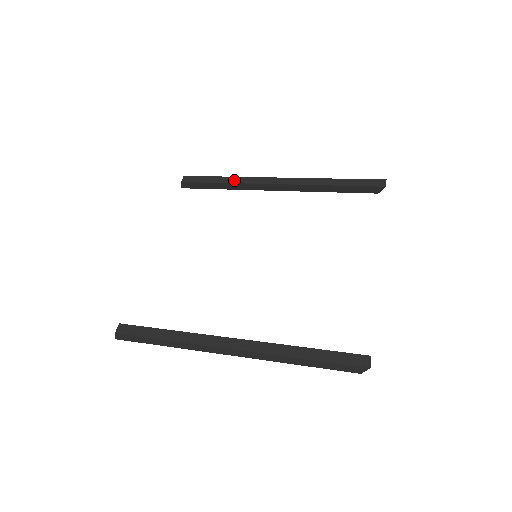
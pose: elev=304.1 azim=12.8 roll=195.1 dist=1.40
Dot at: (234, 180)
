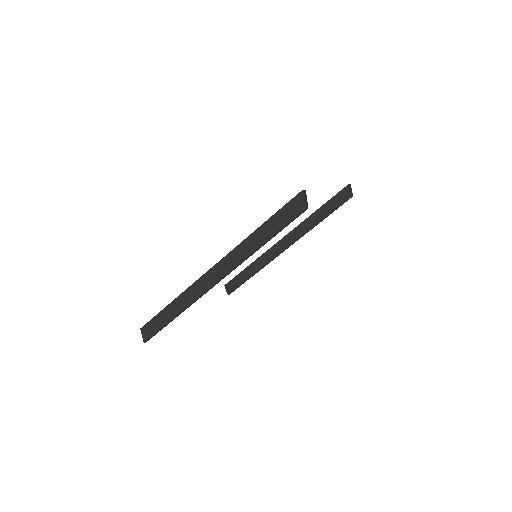
Dot at: (256, 259)
